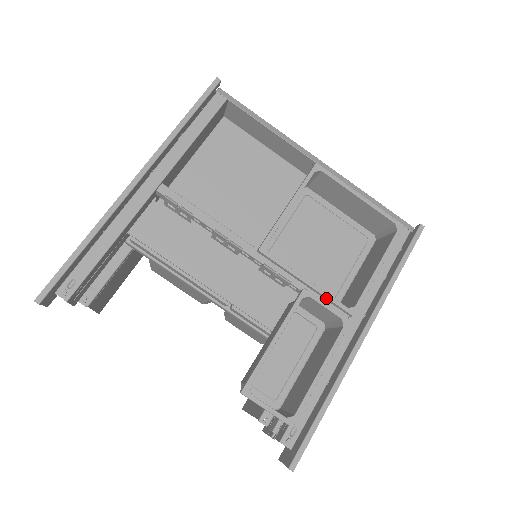
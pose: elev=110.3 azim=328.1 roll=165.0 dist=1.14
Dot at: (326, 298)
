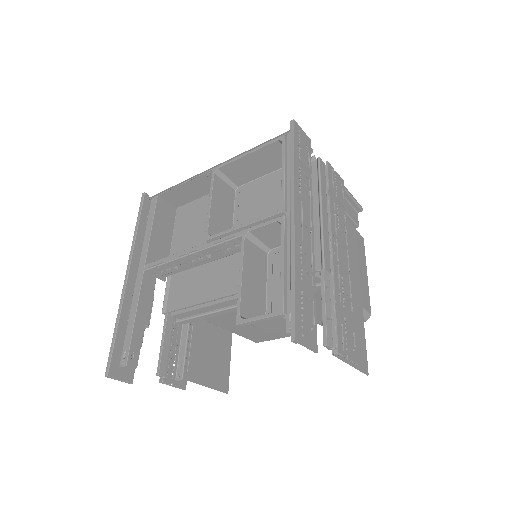
Dot at: (260, 221)
